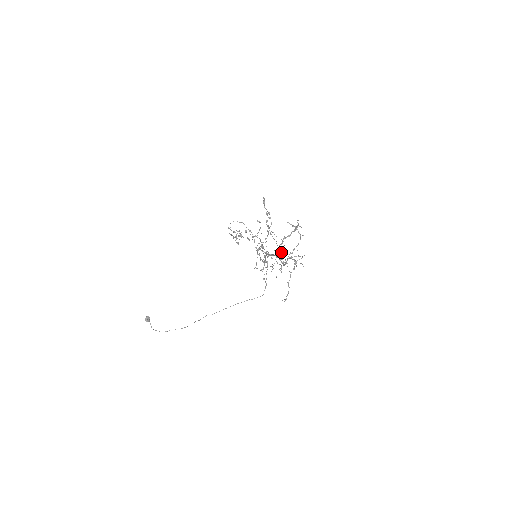
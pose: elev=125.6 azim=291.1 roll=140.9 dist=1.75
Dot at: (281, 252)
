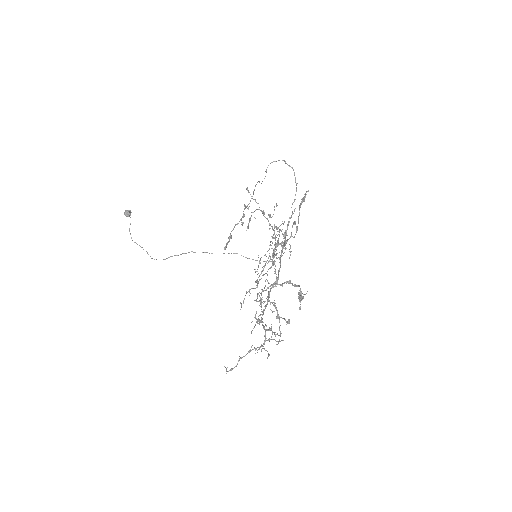
Dot at: occluded
